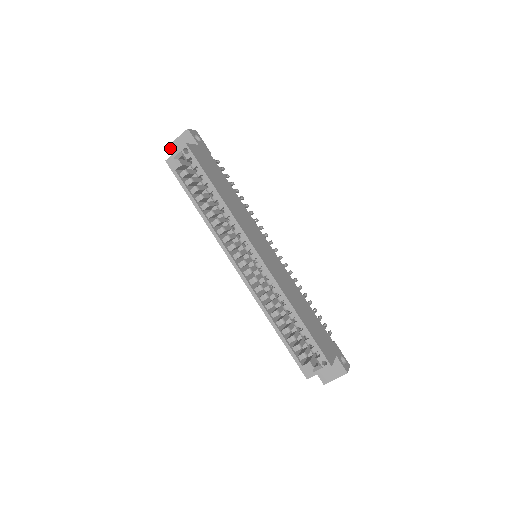
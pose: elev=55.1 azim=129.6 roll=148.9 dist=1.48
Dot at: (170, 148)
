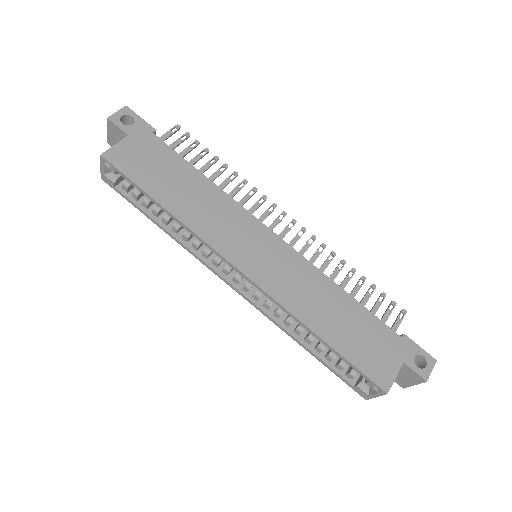
Dot at: (110, 145)
